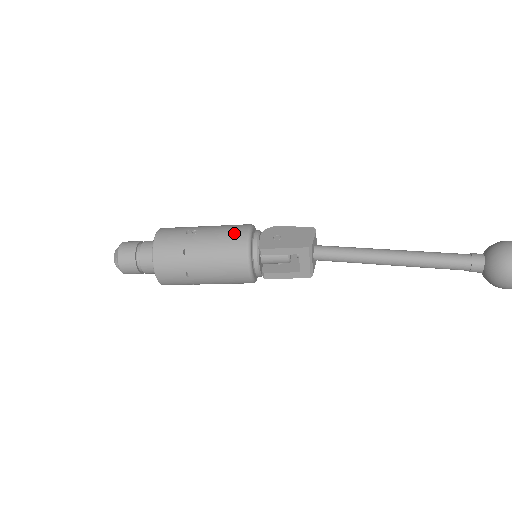
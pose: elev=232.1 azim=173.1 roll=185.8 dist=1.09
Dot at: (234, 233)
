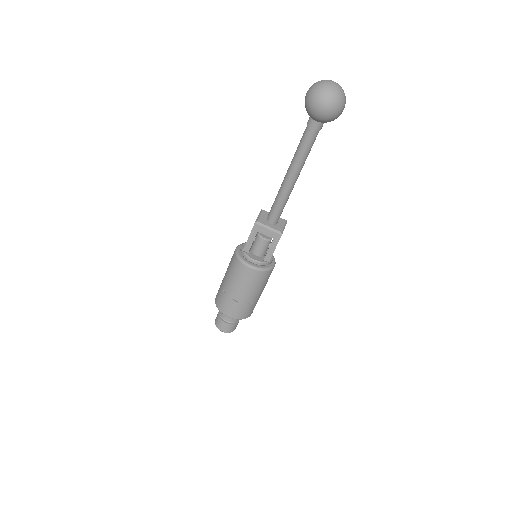
Dot at: (232, 257)
